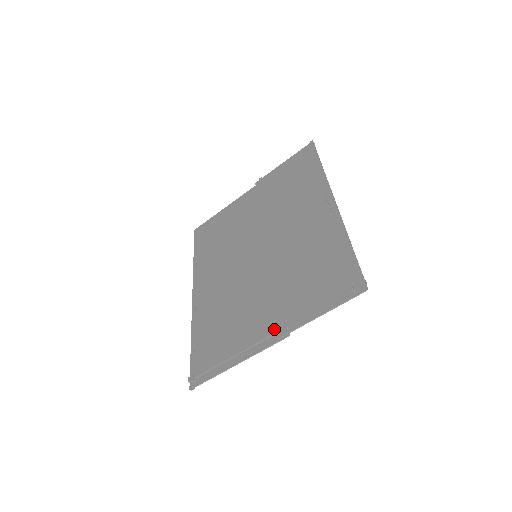
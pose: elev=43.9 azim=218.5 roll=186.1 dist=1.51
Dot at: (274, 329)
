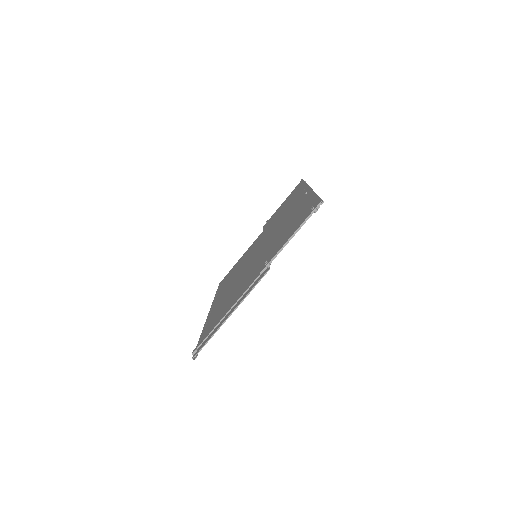
Dot at: occluded
